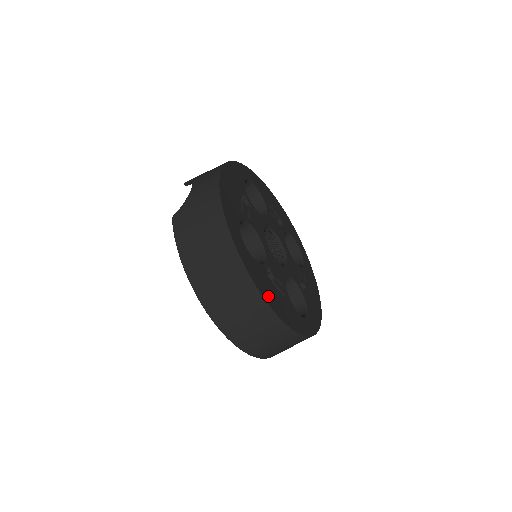
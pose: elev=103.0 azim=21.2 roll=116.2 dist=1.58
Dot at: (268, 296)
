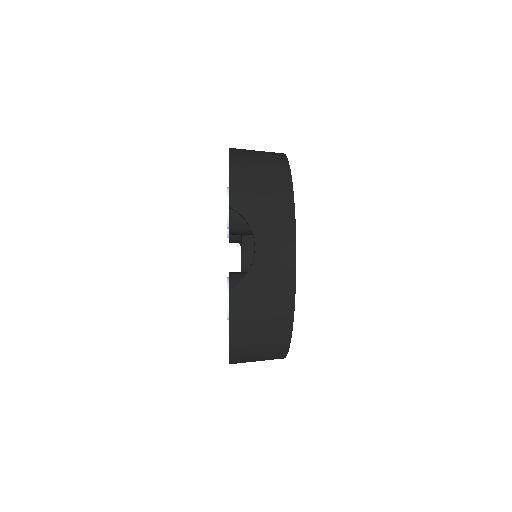
Dot at: occluded
